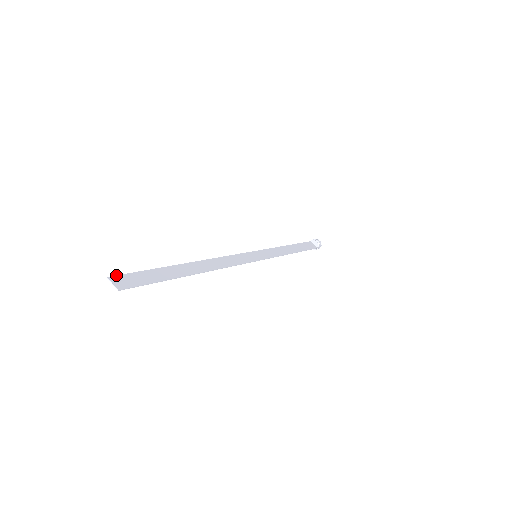
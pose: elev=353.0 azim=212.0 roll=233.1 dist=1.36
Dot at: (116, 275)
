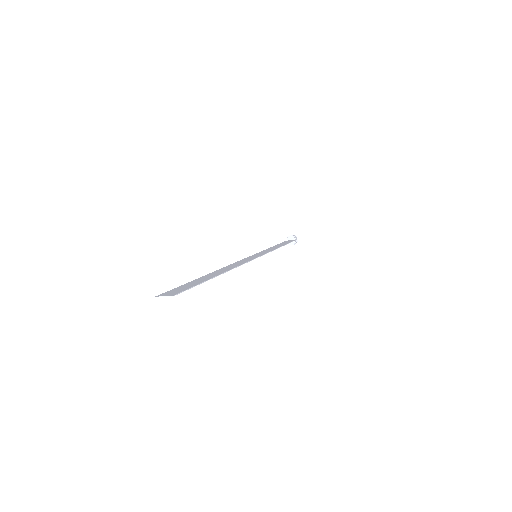
Dot at: (161, 294)
